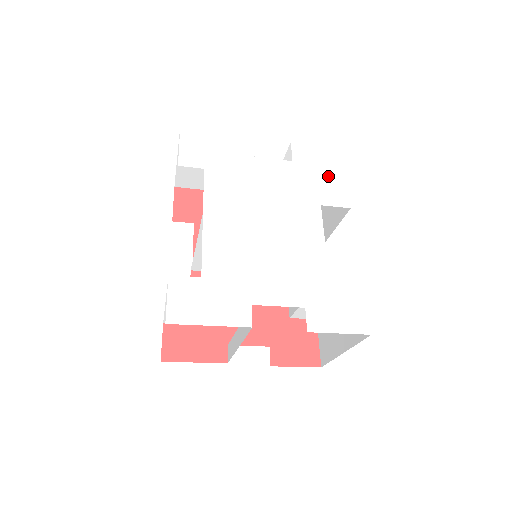
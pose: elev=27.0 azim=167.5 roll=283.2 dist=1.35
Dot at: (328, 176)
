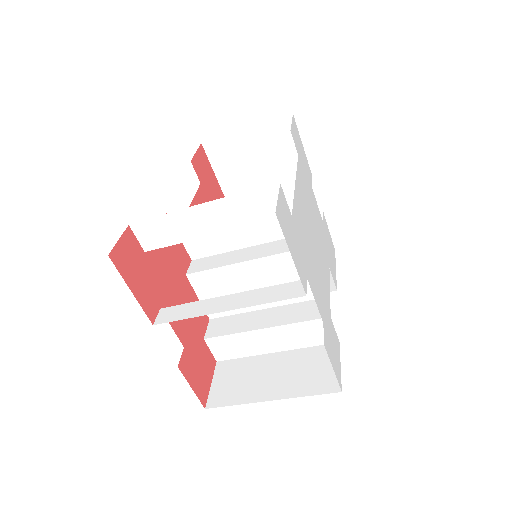
Dot at: (332, 256)
